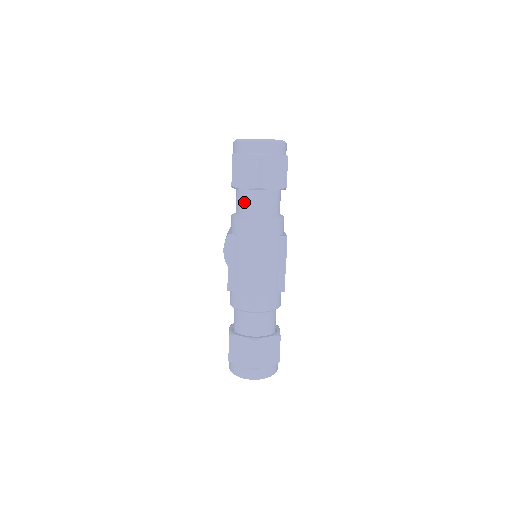
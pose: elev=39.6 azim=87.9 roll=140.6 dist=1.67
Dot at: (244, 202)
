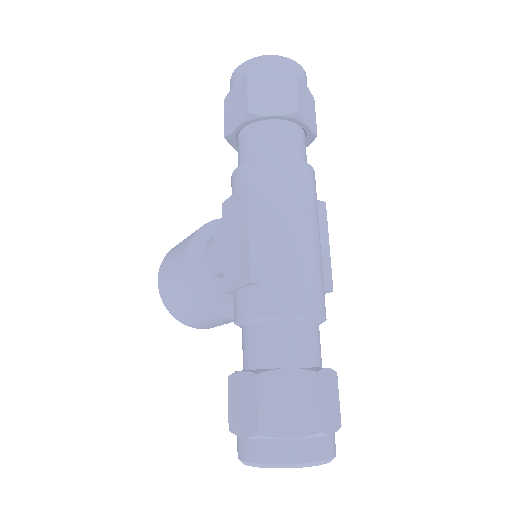
Dot at: (268, 139)
